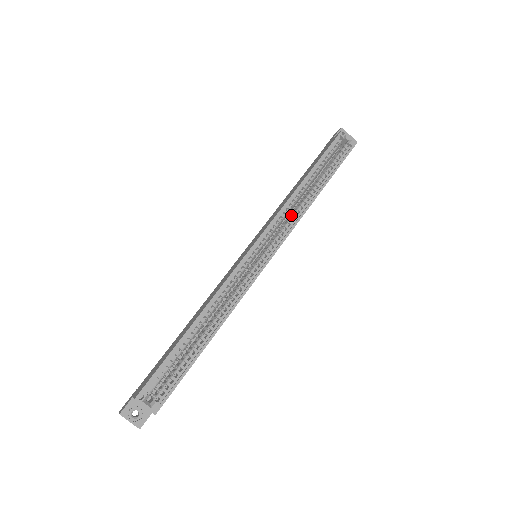
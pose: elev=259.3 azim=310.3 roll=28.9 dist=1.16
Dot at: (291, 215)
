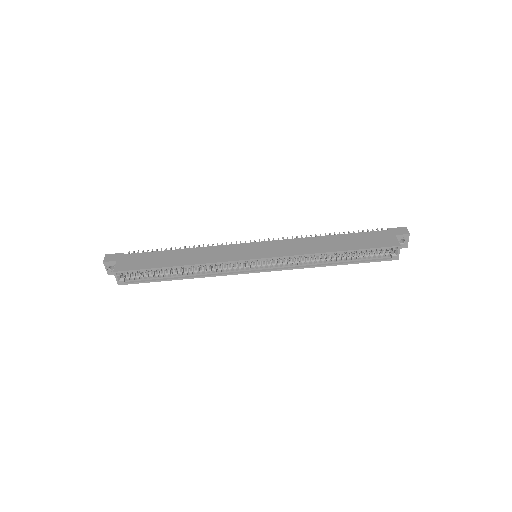
Dot at: (300, 260)
